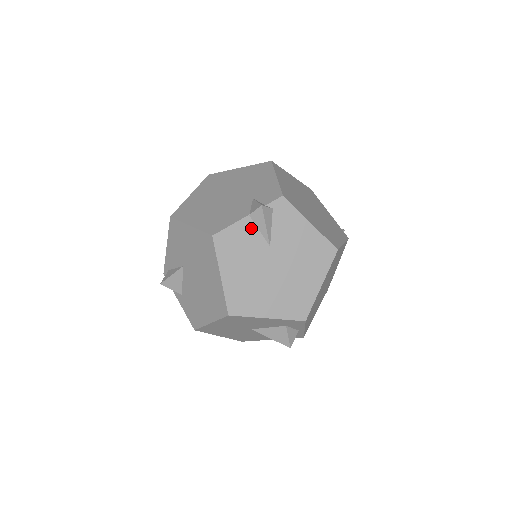
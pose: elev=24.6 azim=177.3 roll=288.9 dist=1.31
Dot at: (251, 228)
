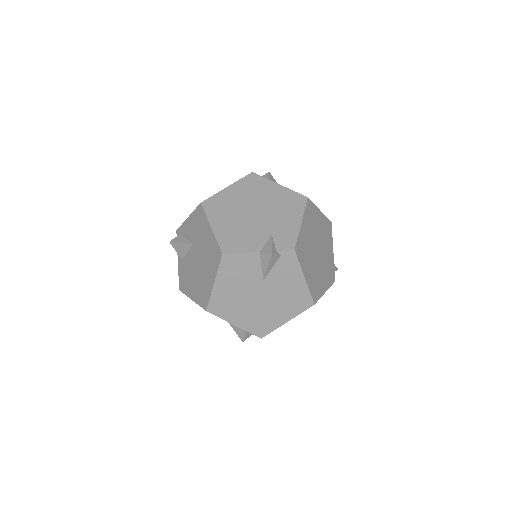
Dot at: (256, 261)
